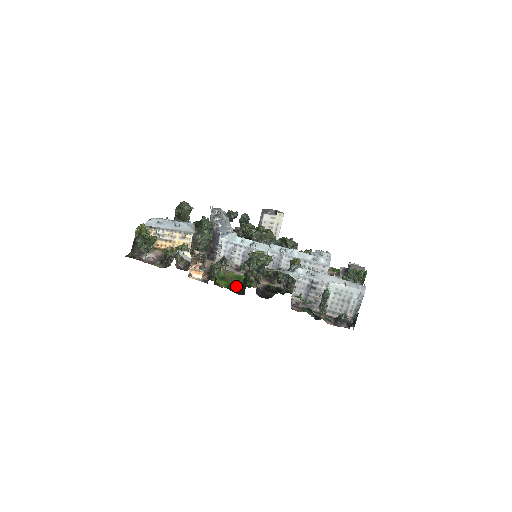
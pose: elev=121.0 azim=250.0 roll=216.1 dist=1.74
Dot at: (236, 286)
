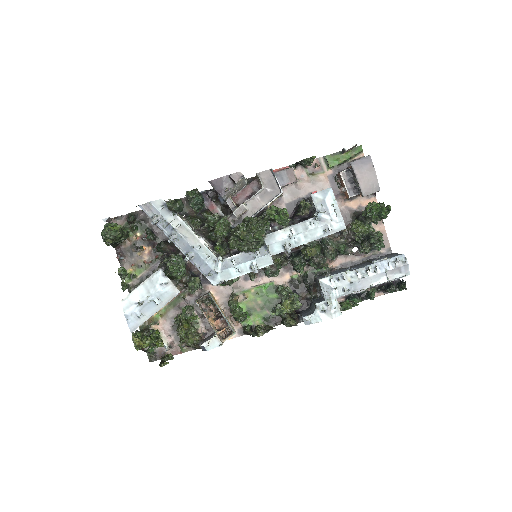
Dot at: (270, 313)
